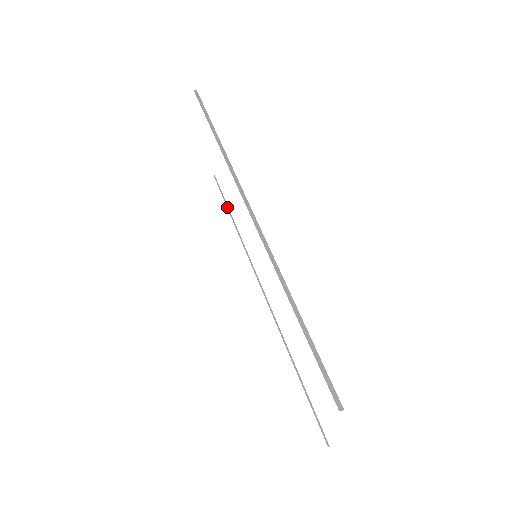
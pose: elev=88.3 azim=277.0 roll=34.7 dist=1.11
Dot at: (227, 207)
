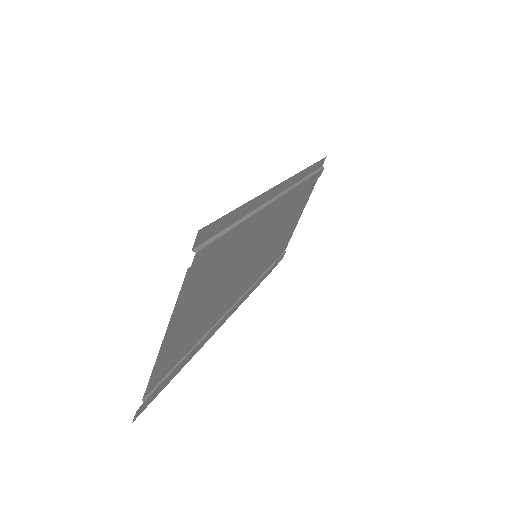
Dot at: (272, 264)
